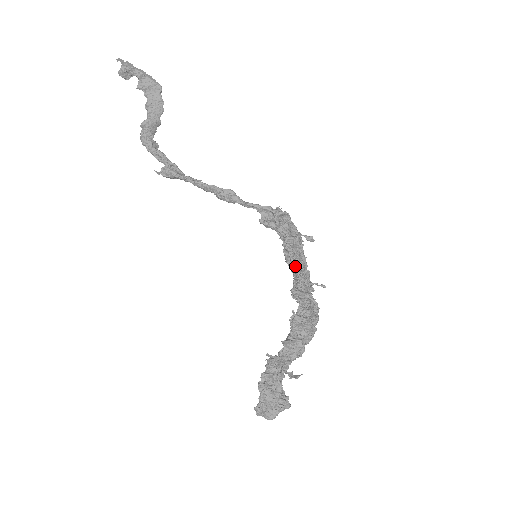
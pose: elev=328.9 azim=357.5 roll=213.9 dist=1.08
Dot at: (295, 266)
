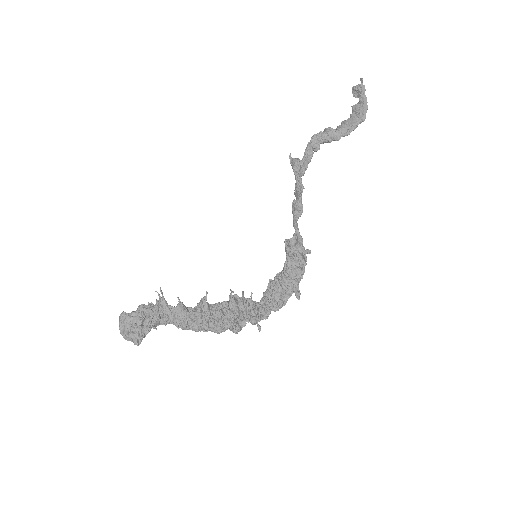
Dot at: (266, 295)
